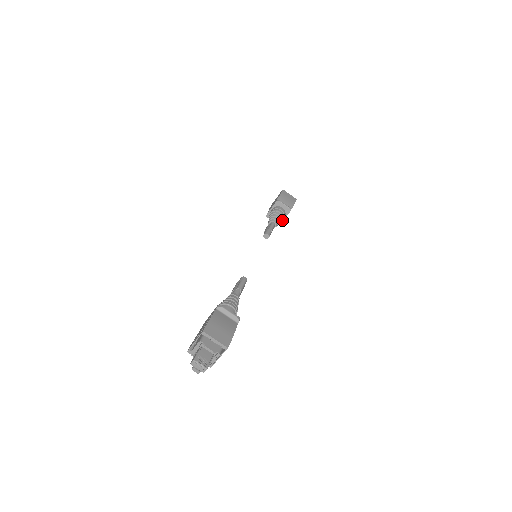
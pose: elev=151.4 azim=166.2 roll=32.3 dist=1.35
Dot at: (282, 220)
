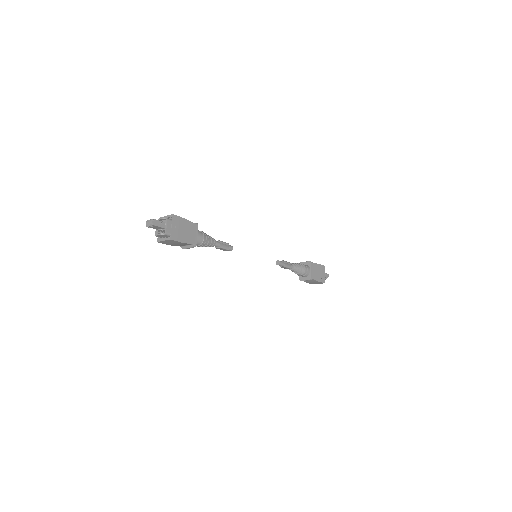
Dot at: (304, 268)
